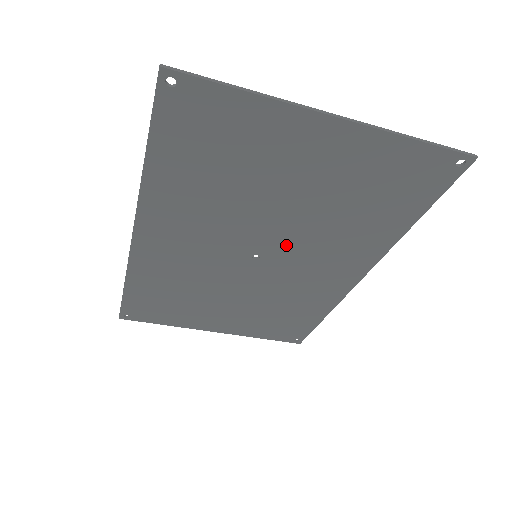
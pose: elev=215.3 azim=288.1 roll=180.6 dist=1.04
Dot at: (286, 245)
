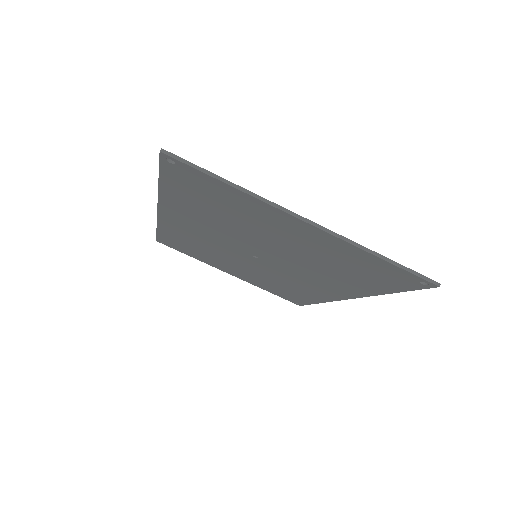
Dot at: (279, 261)
